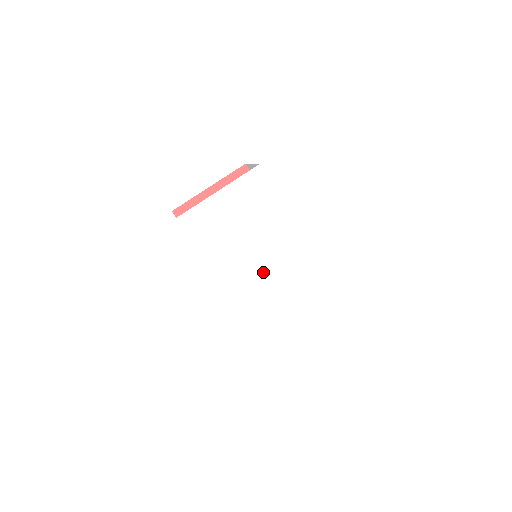
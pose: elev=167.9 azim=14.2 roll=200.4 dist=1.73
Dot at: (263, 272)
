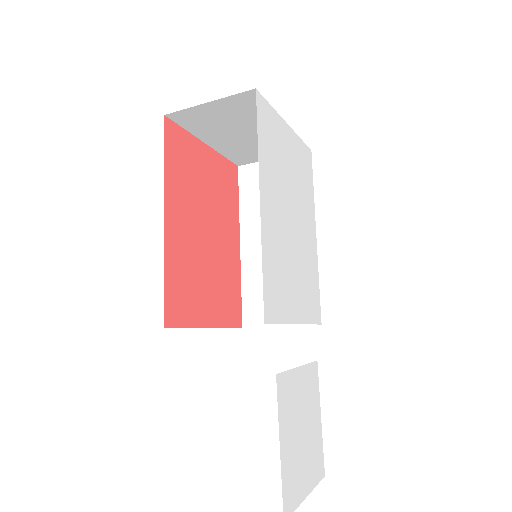
Dot at: (291, 267)
